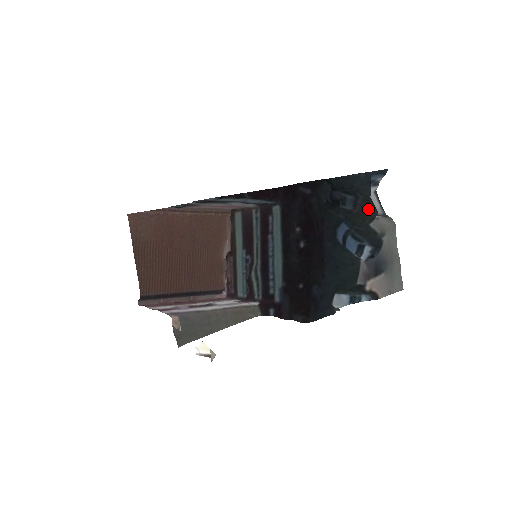
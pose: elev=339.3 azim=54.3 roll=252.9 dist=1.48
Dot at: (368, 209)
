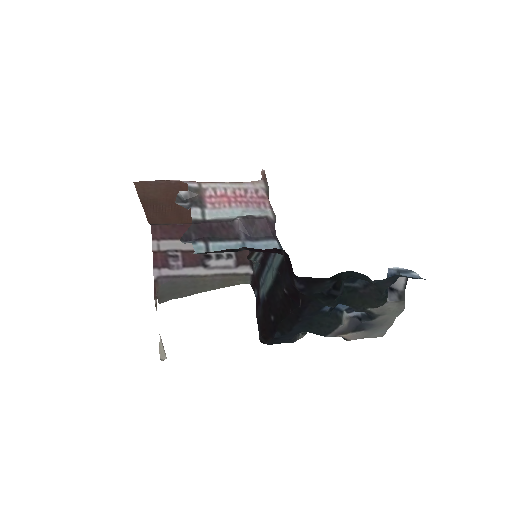
Dot at: (375, 298)
